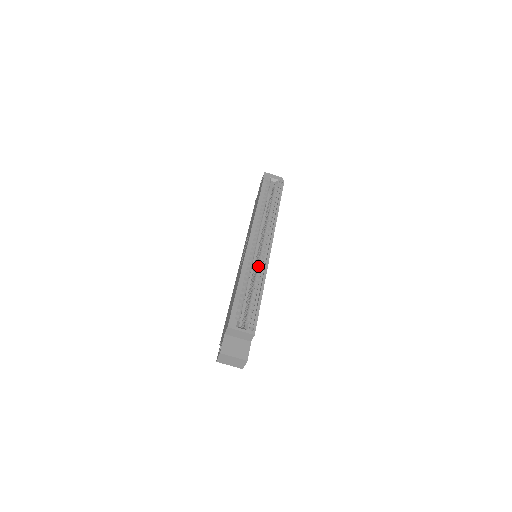
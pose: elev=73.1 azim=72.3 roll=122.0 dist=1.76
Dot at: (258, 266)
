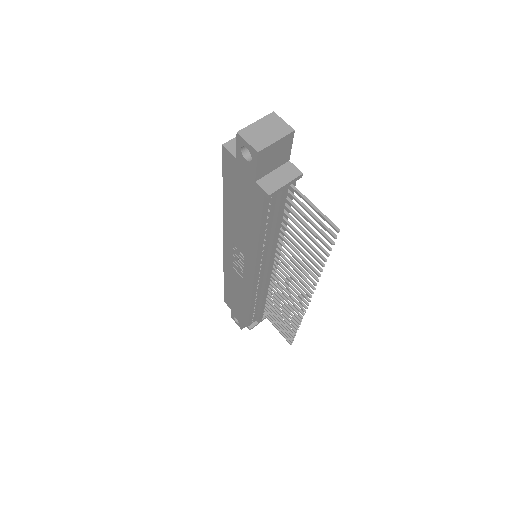
Dot at: occluded
